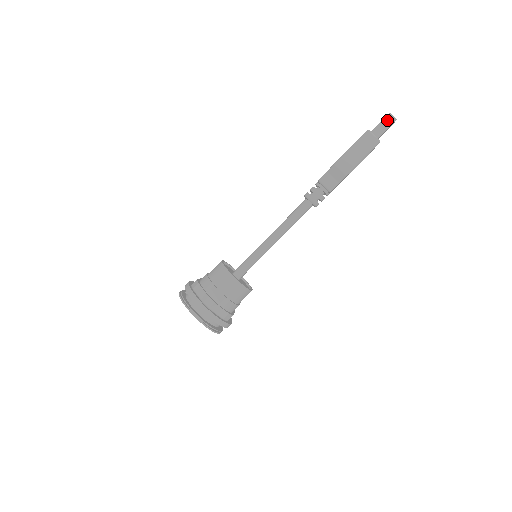
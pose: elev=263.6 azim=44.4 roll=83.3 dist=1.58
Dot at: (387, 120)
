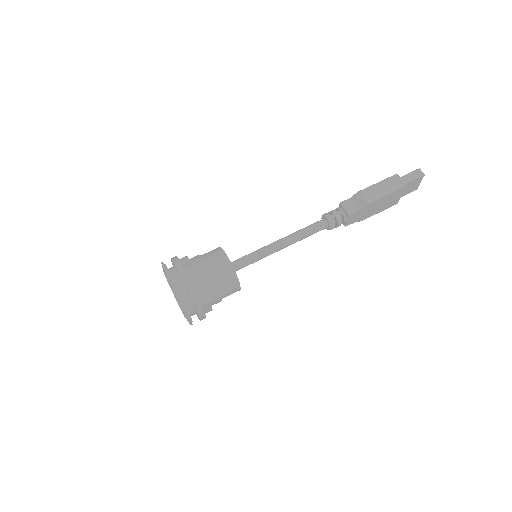
Dot at: (415, 173)
